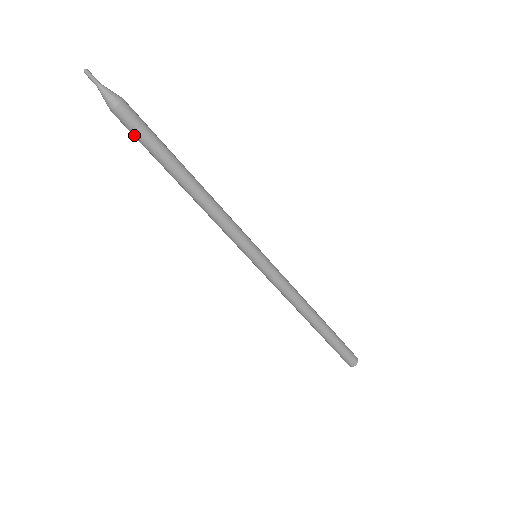
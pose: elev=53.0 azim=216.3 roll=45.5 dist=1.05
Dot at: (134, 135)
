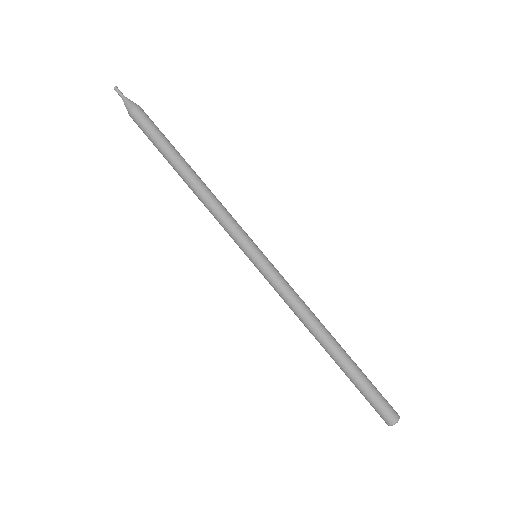
Dot at: (146, 135)
